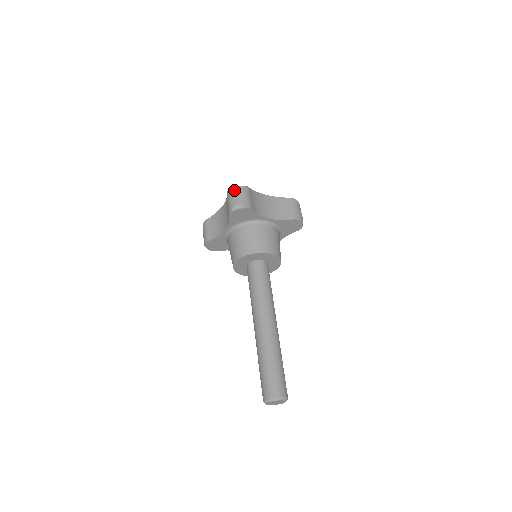
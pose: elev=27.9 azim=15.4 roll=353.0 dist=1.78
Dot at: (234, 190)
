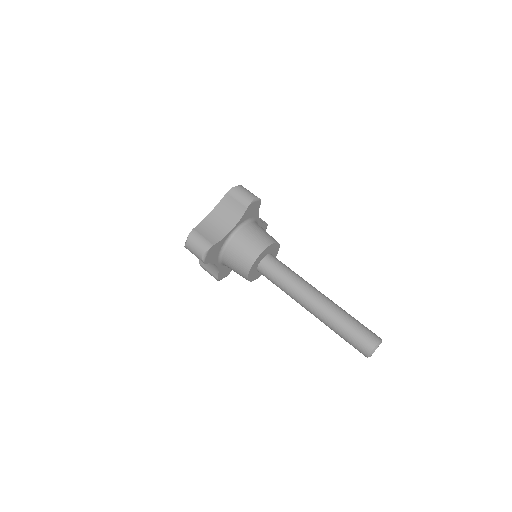
Dot at: (187, 245)
